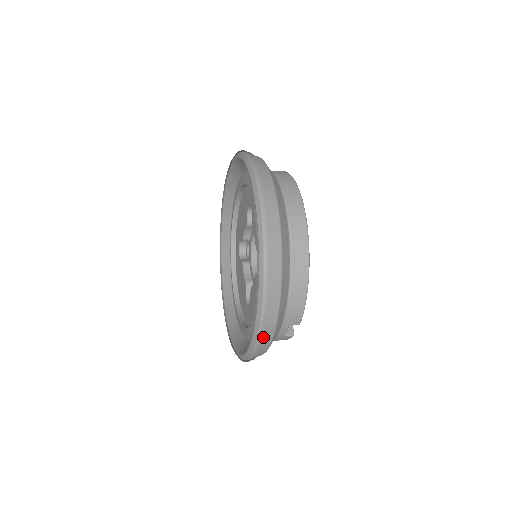
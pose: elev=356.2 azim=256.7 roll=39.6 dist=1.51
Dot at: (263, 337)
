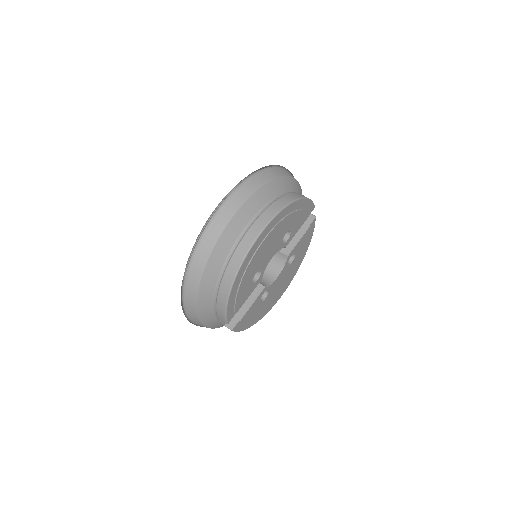
Dot at: (189, 314)
